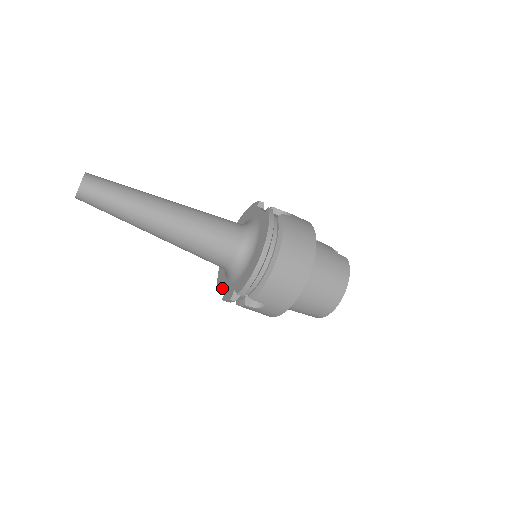
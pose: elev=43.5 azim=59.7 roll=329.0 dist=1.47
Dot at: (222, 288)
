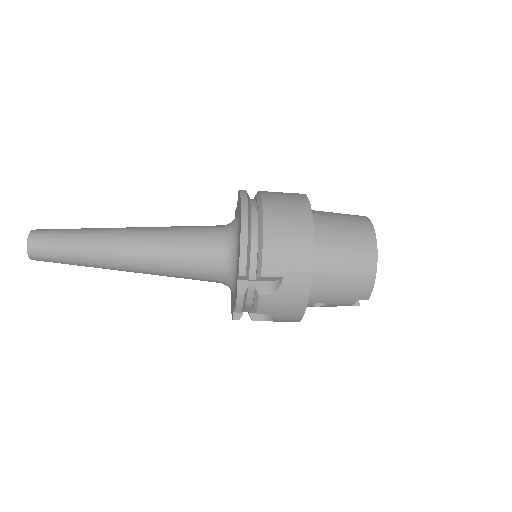
Dot at: (233, 308)
